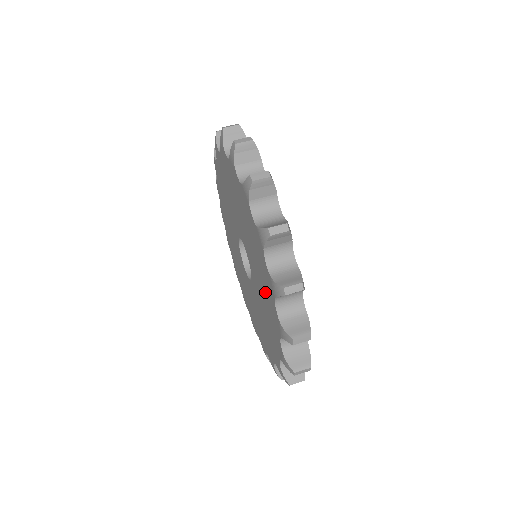
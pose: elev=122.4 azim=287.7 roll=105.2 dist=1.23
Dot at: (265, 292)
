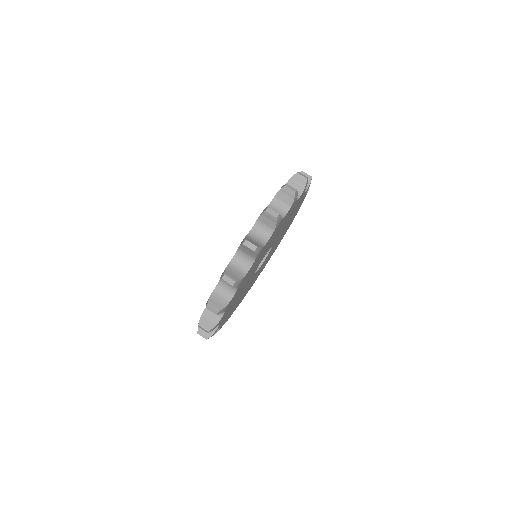
Dot at: occluded
